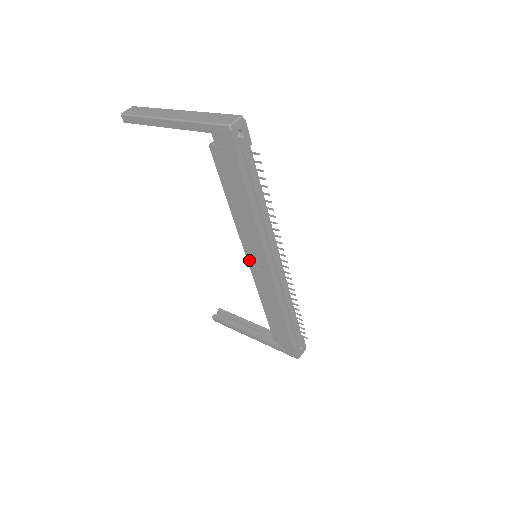
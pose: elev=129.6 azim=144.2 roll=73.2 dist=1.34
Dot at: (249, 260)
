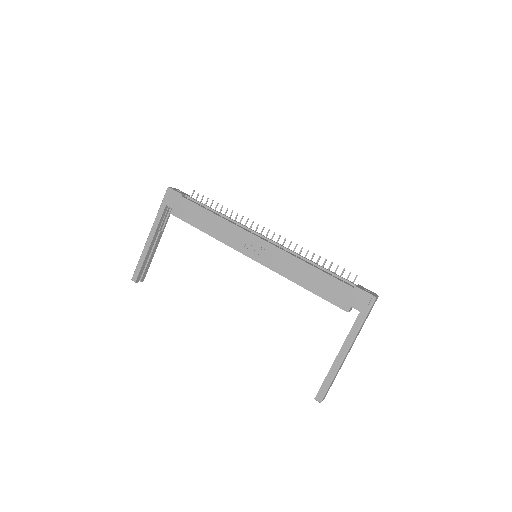
Dot at: (251, 256)
